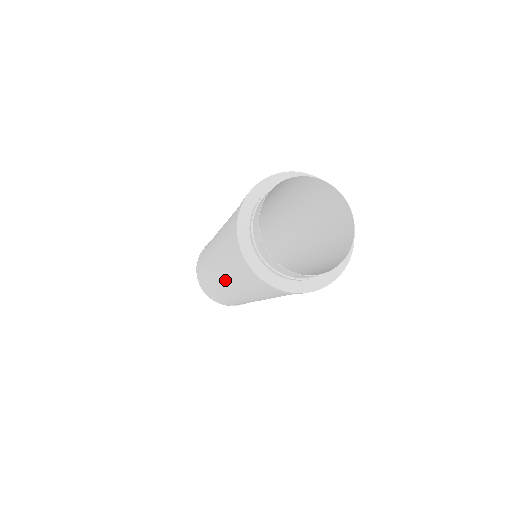
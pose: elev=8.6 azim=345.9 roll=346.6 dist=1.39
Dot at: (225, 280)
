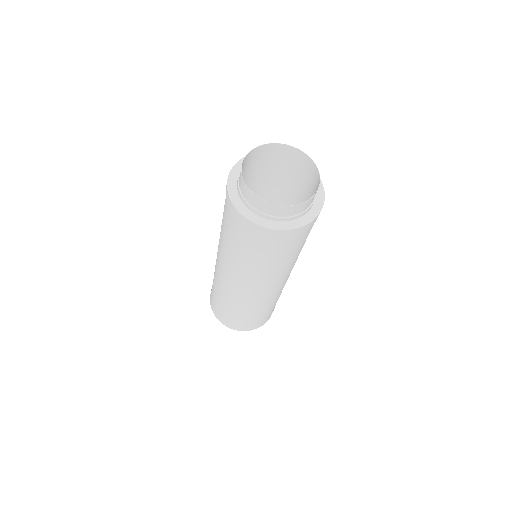
Dot at: (228, 266)
